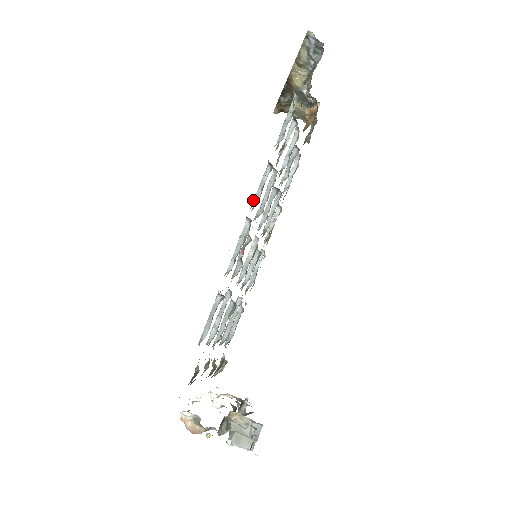
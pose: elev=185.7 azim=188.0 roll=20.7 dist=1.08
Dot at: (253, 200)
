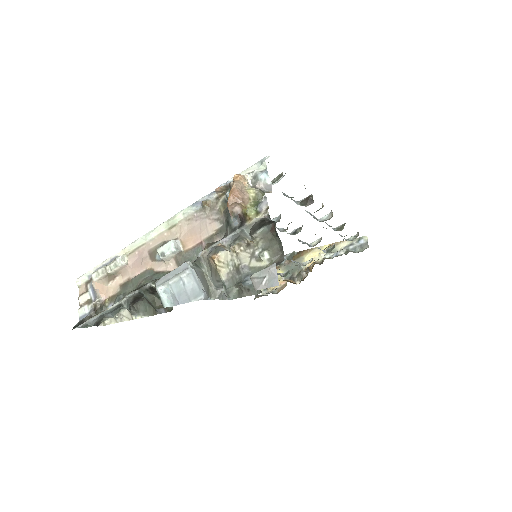
Dot at: occluded
